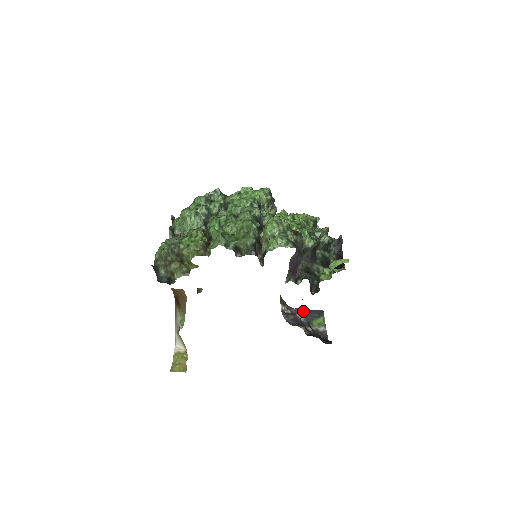
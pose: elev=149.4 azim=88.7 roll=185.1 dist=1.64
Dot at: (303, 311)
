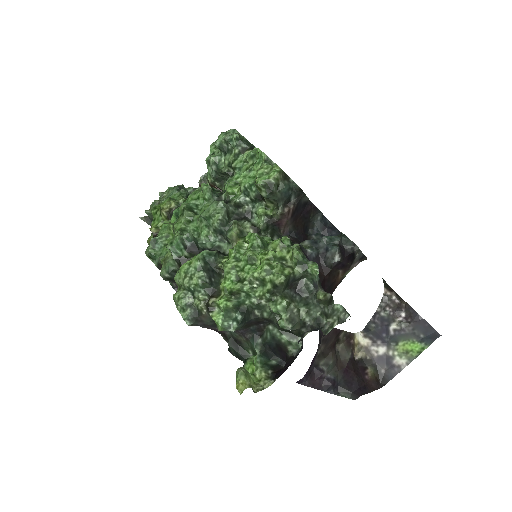
Dot at: (412, 315)
